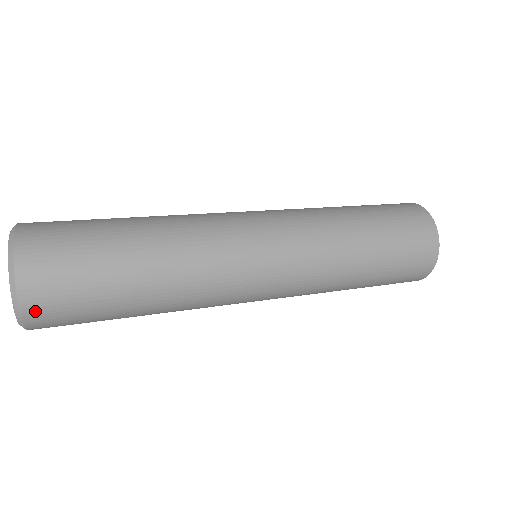
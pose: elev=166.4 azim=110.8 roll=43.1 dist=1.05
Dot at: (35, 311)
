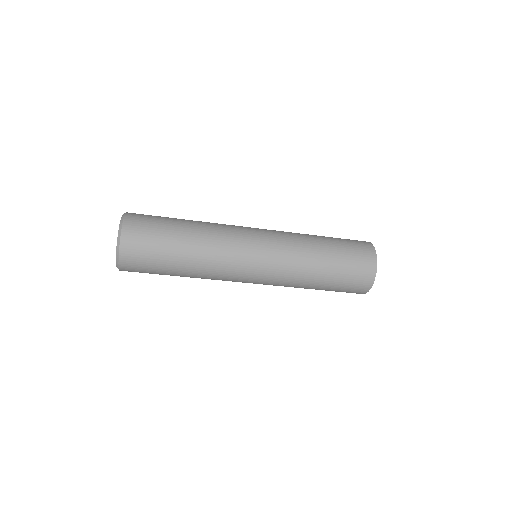
Dot at: (128, 240)
